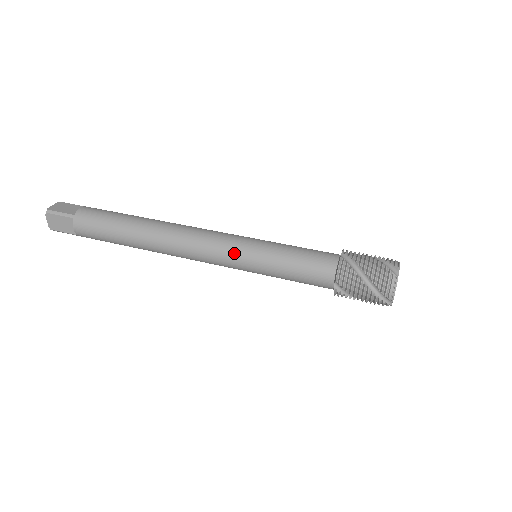
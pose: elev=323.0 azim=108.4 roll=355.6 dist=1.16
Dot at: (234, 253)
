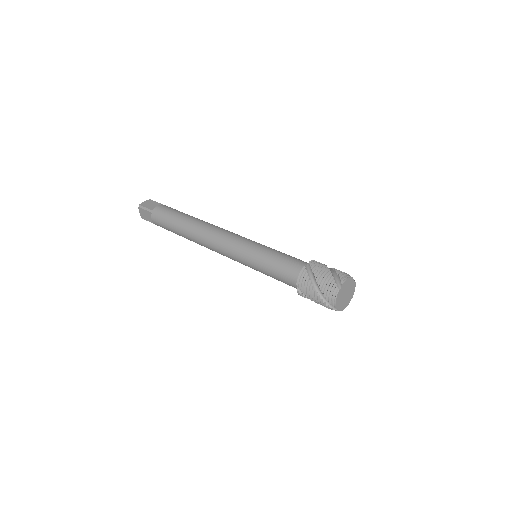
Dot at: (237, 252)
